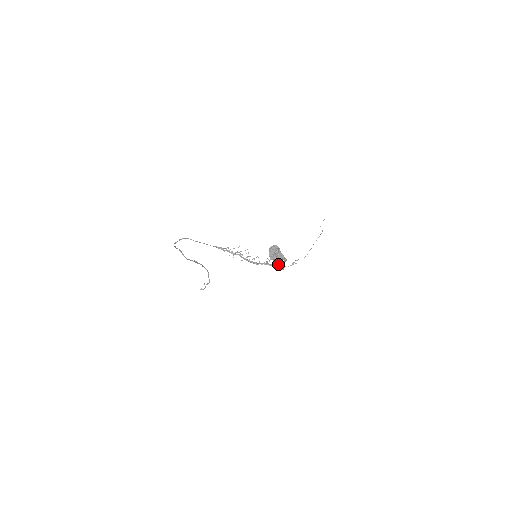
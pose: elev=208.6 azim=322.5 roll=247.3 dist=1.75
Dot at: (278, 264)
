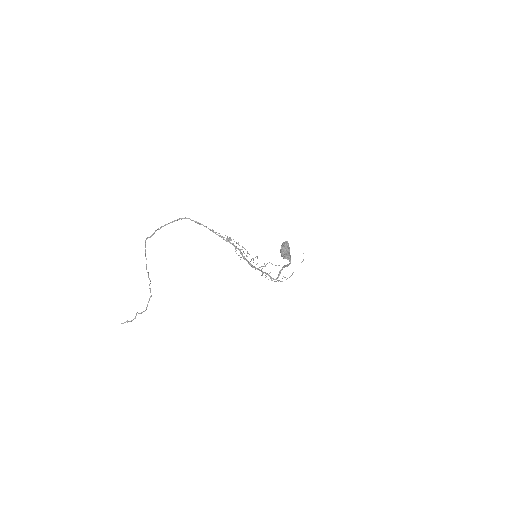
Dot at: occluded
